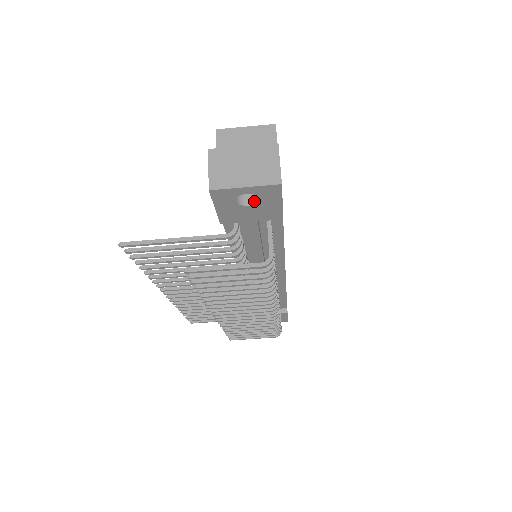
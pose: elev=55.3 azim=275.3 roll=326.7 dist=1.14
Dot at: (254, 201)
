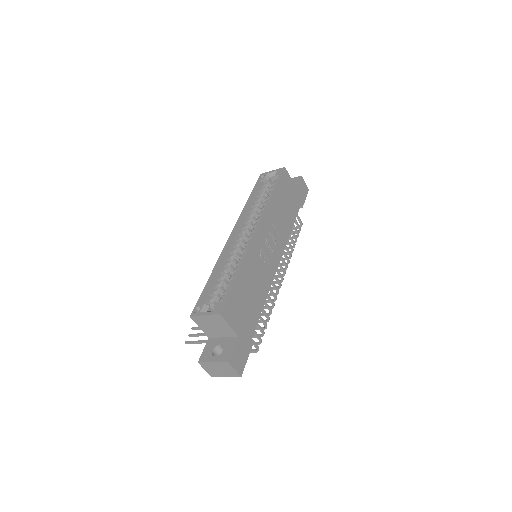
Dot at: occluded
